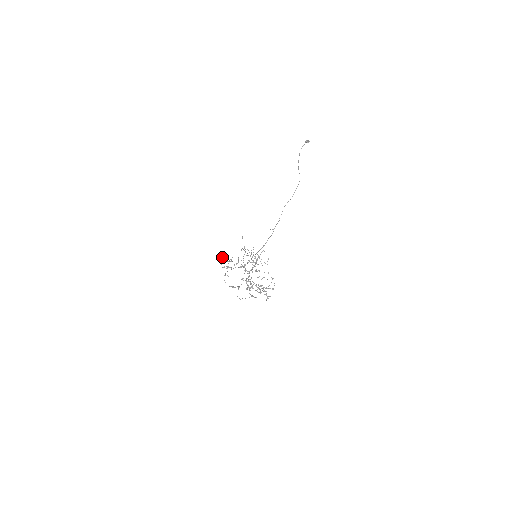
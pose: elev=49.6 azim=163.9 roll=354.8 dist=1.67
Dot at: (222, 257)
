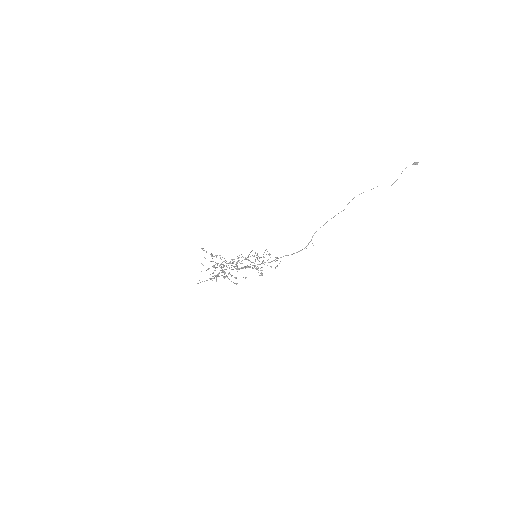
Dot at: (203, 248)
